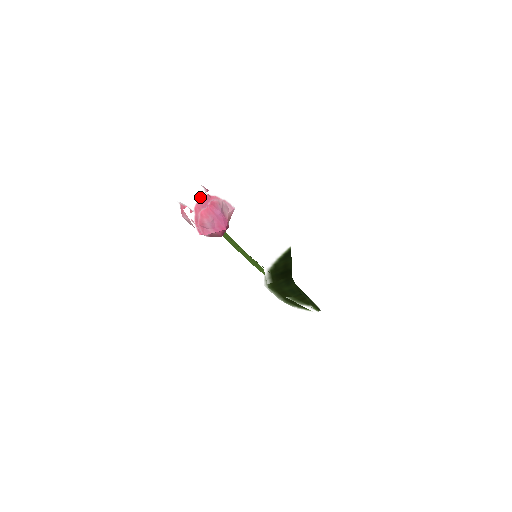
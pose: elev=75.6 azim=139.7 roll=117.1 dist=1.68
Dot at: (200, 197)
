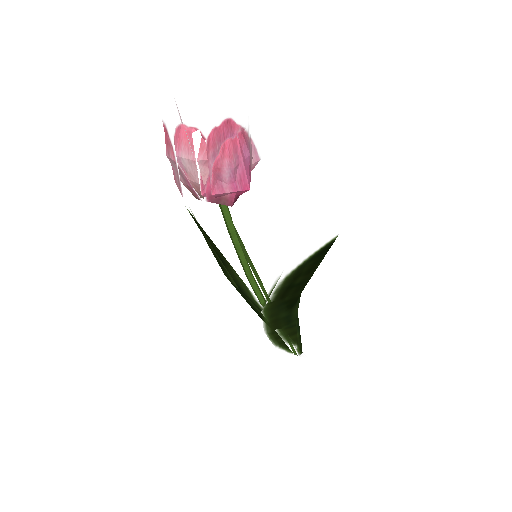
Dot at: (221, 119)
